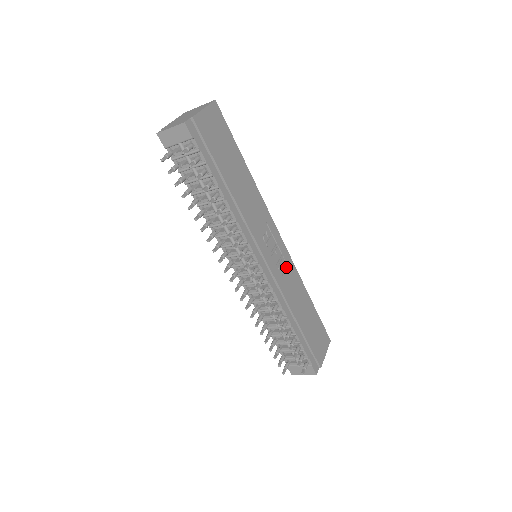
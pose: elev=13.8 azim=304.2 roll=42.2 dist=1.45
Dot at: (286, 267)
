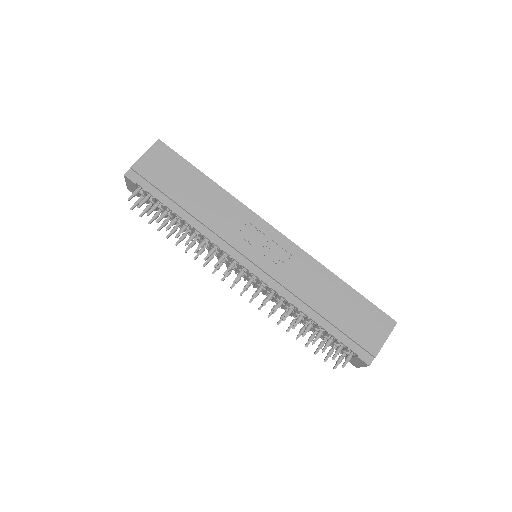
Dot at: (289, 258)
